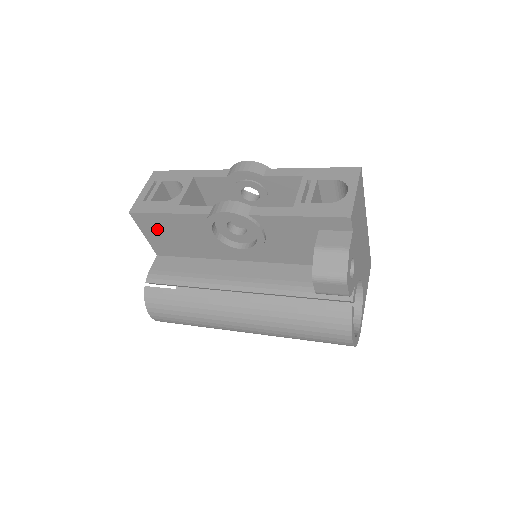
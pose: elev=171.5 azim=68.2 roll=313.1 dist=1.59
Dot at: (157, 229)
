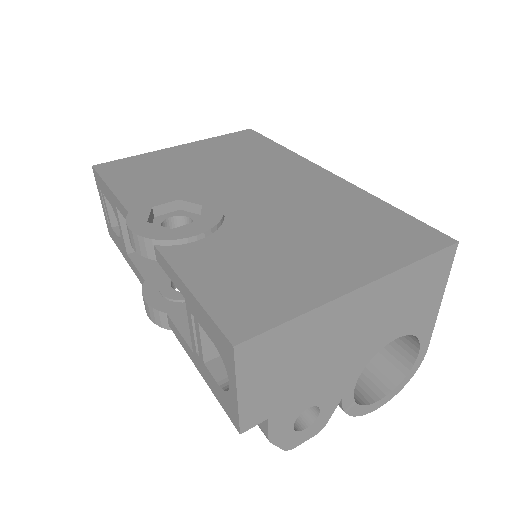
Dot at: occluded
